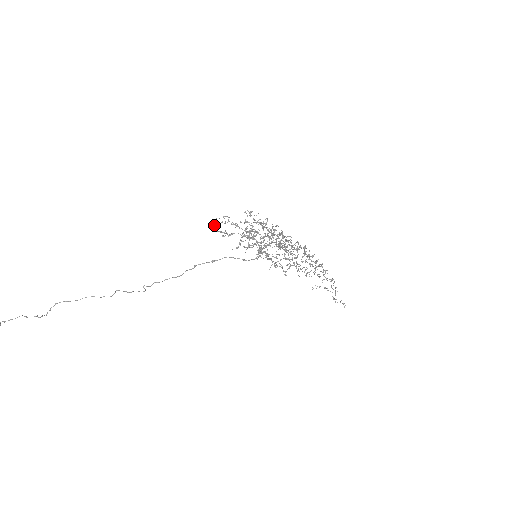
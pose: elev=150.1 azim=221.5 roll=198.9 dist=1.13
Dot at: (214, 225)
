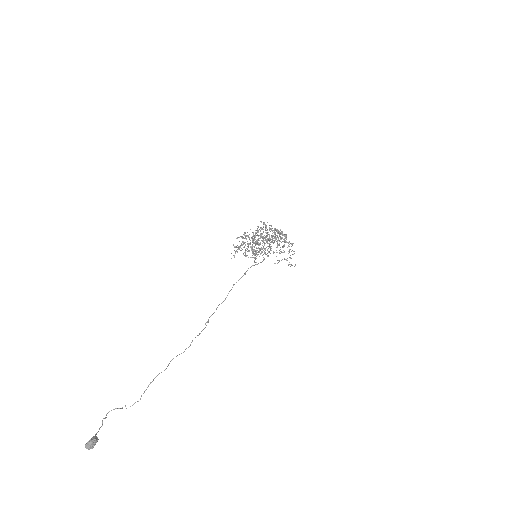
Dot at: (233, 244)
